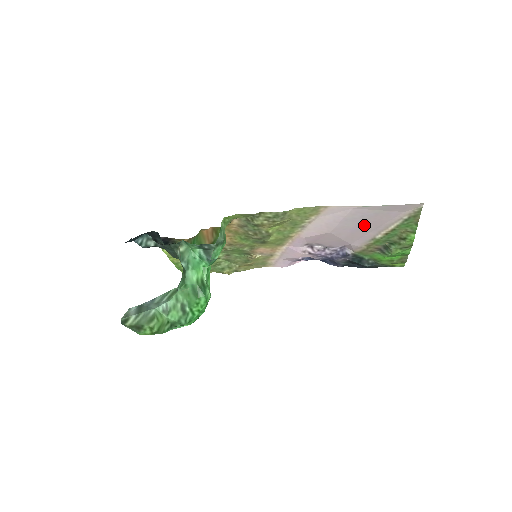
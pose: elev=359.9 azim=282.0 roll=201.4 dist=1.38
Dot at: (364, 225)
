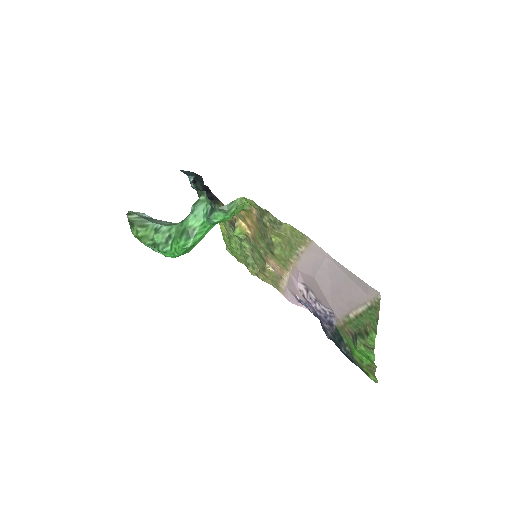
Dot at: (339, 289)
